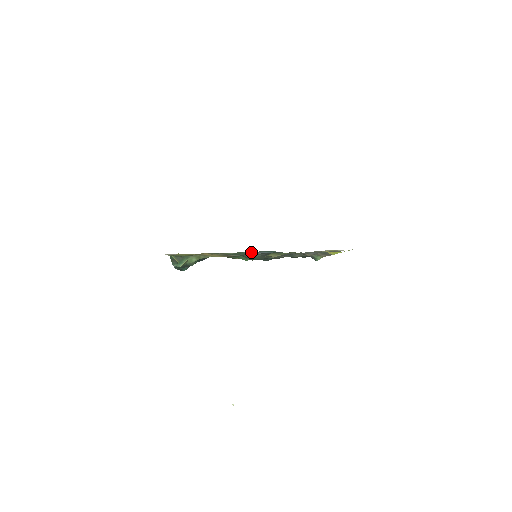
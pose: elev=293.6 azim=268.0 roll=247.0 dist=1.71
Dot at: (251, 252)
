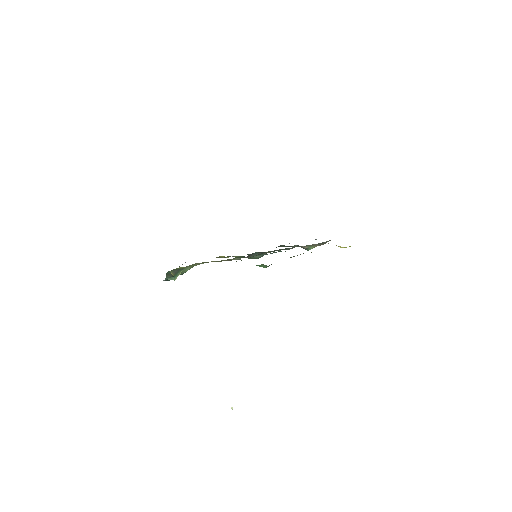
Dot at: (261, 255)
